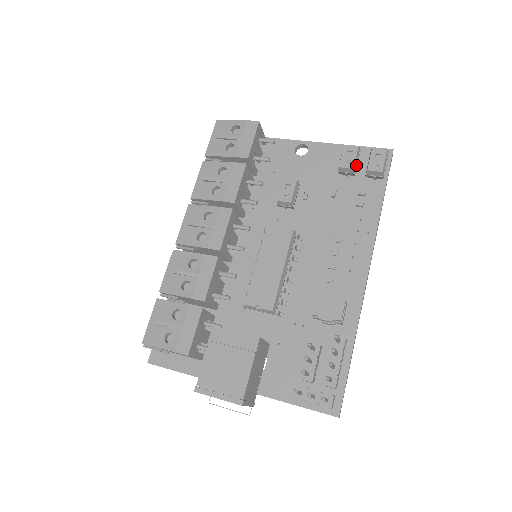
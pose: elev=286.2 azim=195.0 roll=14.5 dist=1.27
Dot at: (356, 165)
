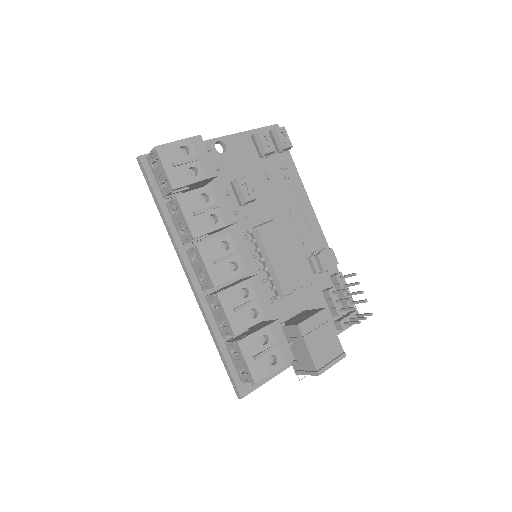
Dot at: occluded
